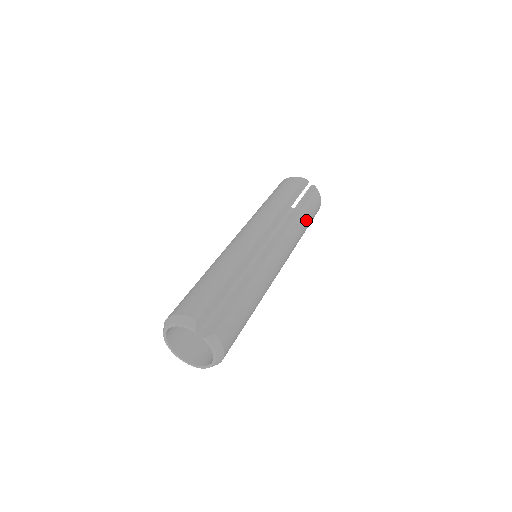
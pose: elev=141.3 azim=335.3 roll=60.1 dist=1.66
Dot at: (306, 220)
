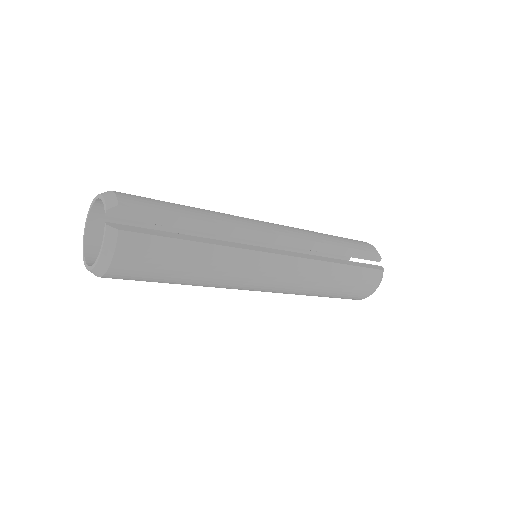
Dot at: (340, 280)
